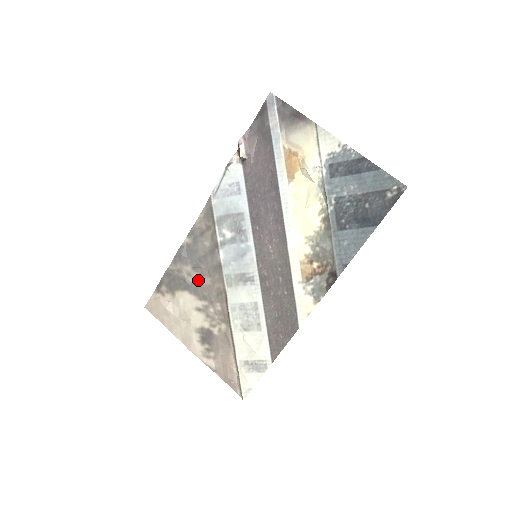
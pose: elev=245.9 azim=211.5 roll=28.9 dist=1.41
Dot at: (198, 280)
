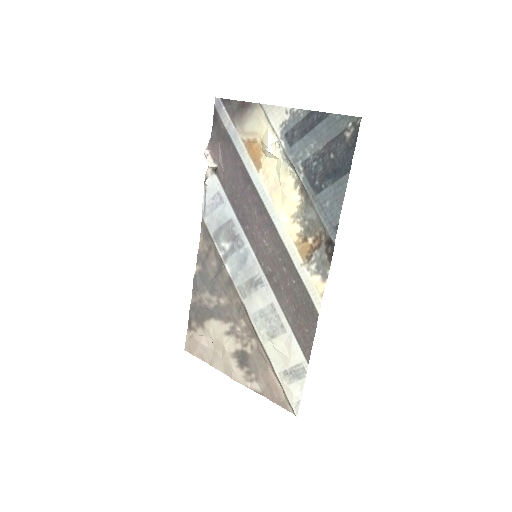
Dot at: (218, 303)
